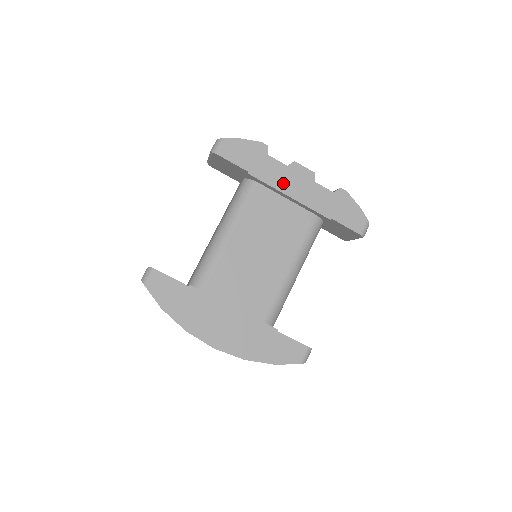
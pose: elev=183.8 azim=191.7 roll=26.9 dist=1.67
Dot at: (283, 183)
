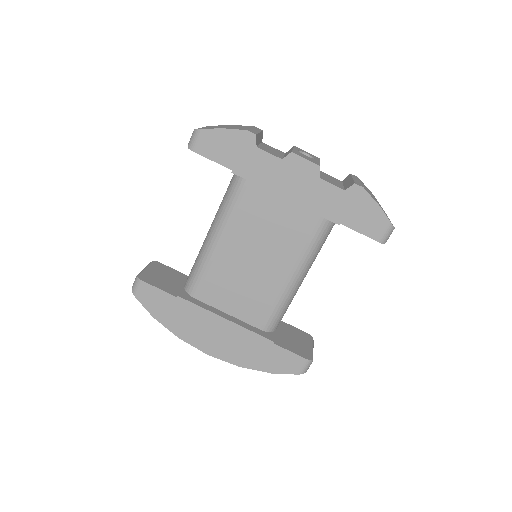
Dot at: (277, 182)
